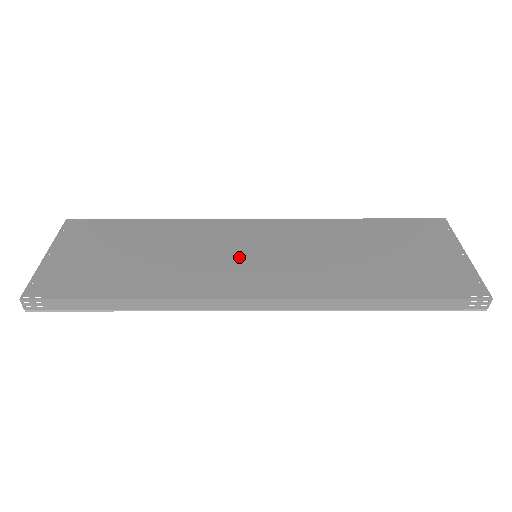
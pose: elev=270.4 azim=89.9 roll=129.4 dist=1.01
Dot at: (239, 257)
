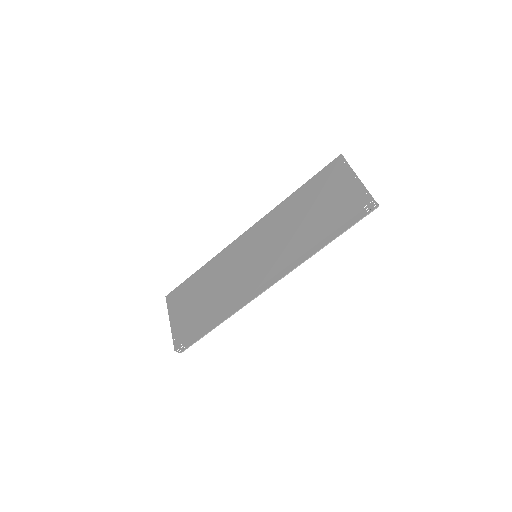
Dot at: (248, 263)
